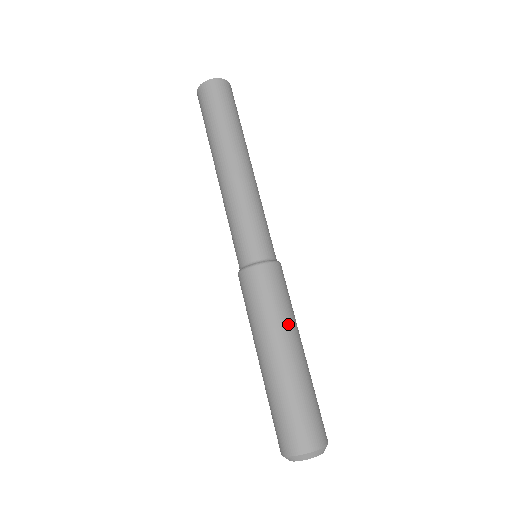
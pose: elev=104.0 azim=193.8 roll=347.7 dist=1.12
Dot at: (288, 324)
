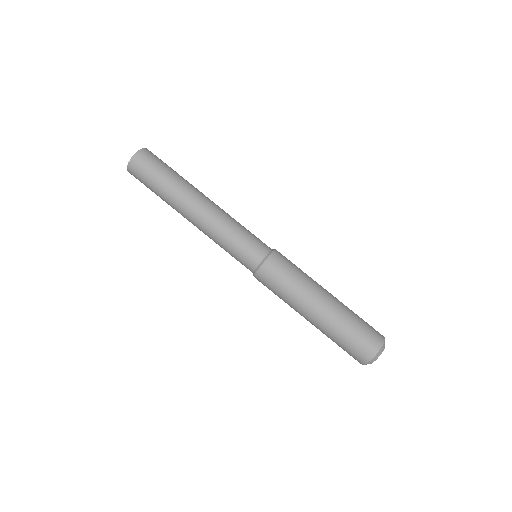
Dot at: occluded
